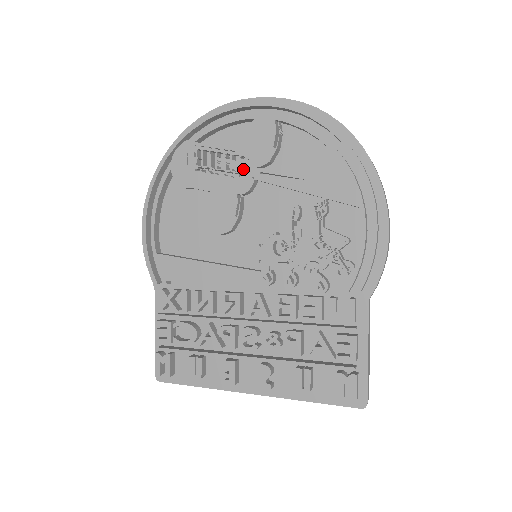
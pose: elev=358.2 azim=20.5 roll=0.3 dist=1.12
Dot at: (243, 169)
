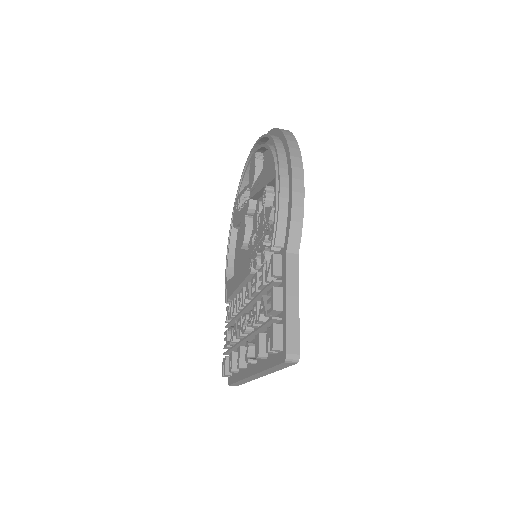
Dot at: occluded
